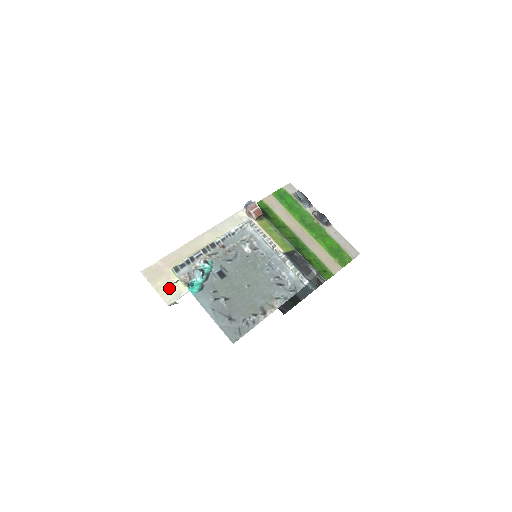
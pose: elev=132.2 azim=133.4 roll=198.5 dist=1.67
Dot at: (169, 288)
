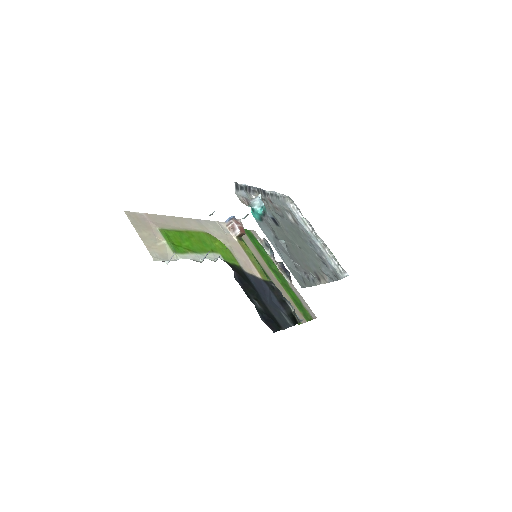
Dot at: (156, 245)
